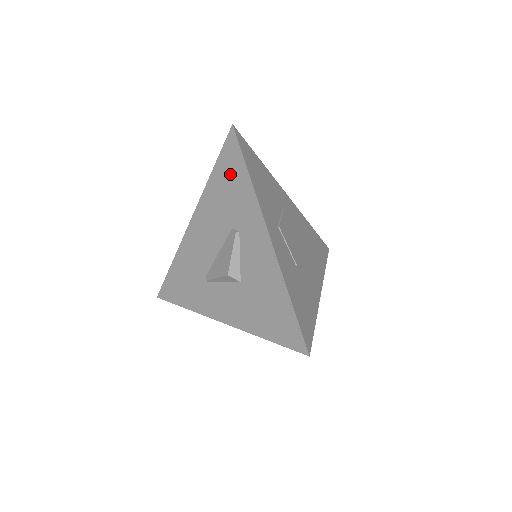
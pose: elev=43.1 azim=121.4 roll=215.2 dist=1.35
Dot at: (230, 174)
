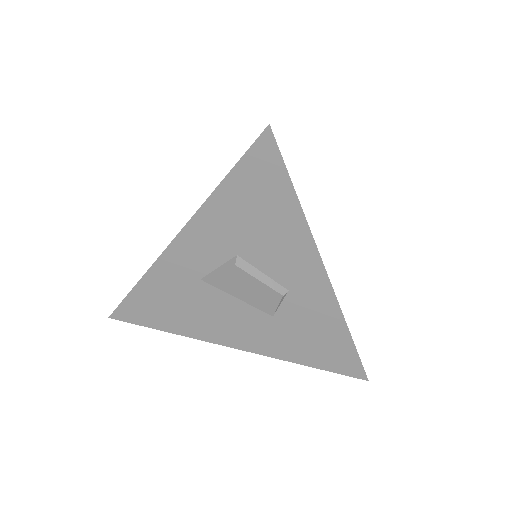
Dot at: occluded
